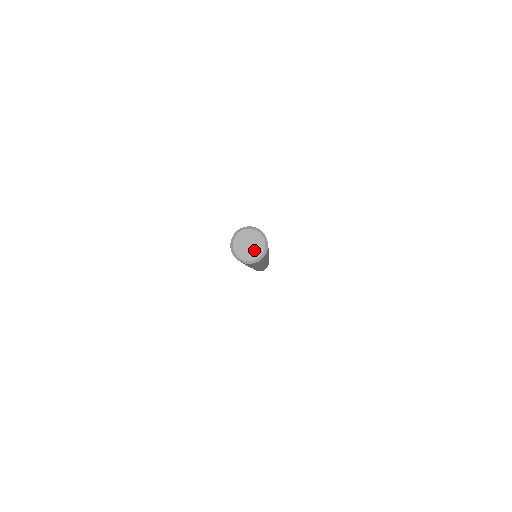
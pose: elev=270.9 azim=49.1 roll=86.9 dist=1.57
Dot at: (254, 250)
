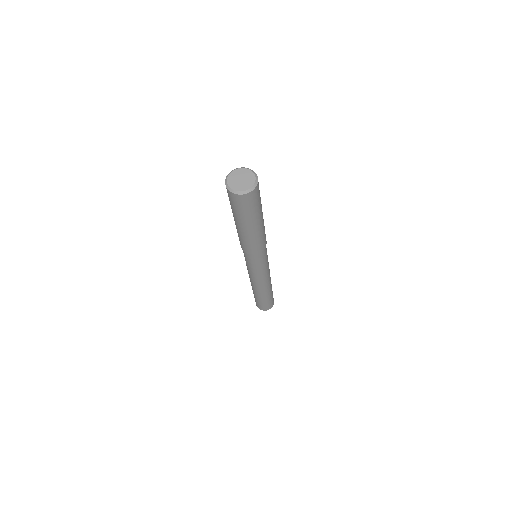
Dot at: (245, 183)
